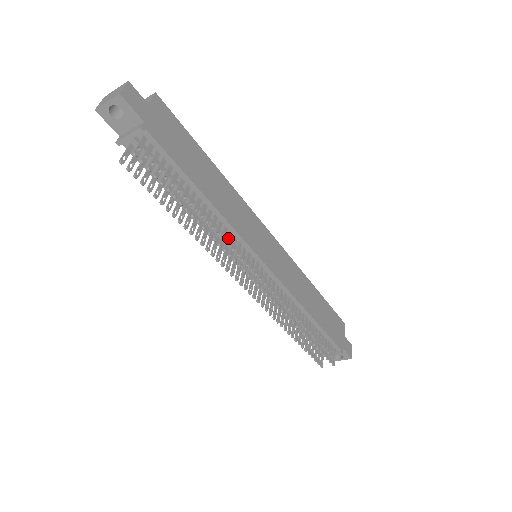
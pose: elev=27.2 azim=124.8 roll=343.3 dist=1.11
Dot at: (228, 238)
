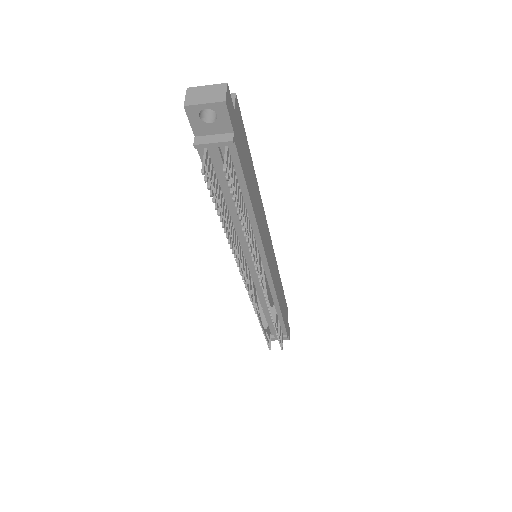
Dot at: (255, 247)
